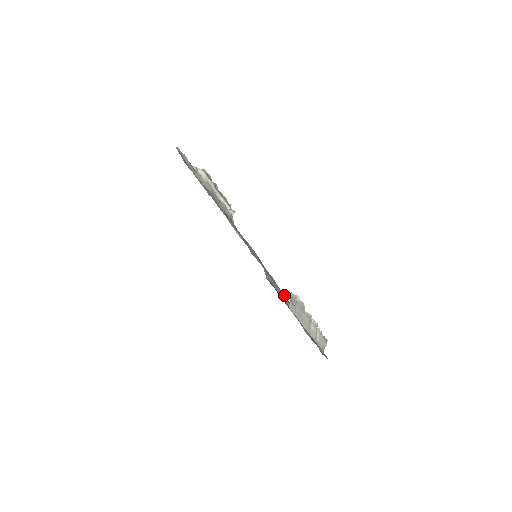
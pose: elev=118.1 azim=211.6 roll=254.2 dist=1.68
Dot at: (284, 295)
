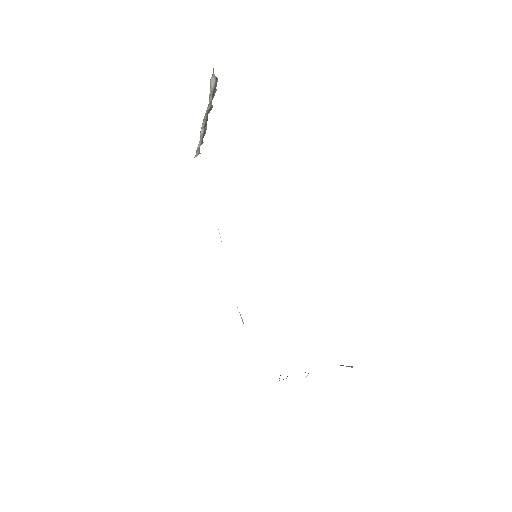
Dot at: occluded
